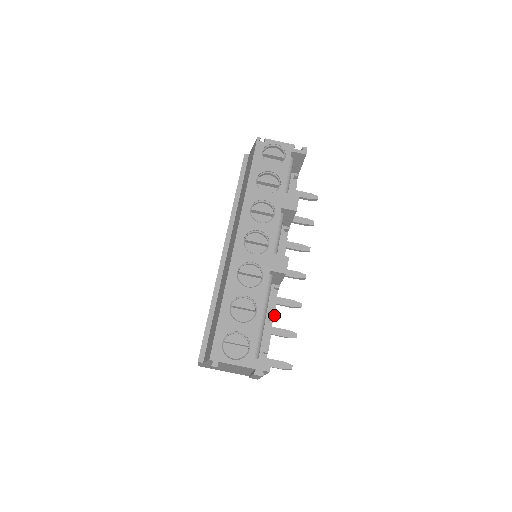
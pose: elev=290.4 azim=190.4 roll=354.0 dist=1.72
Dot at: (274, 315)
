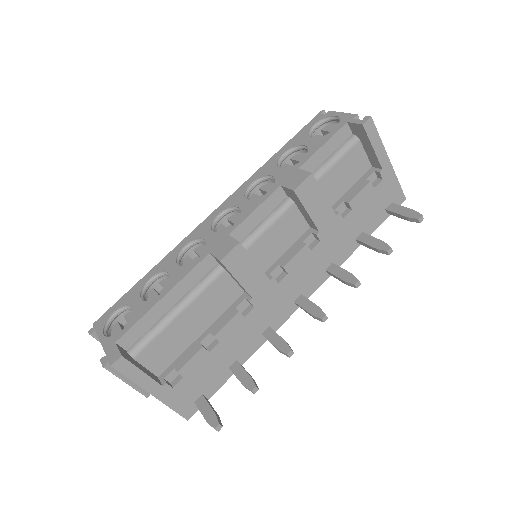
Dot at: (218, 331)
